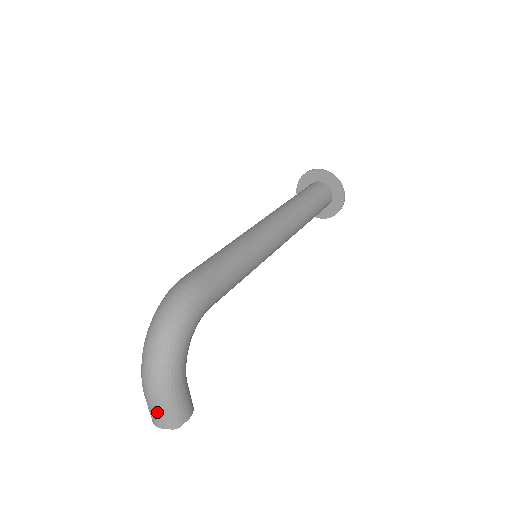
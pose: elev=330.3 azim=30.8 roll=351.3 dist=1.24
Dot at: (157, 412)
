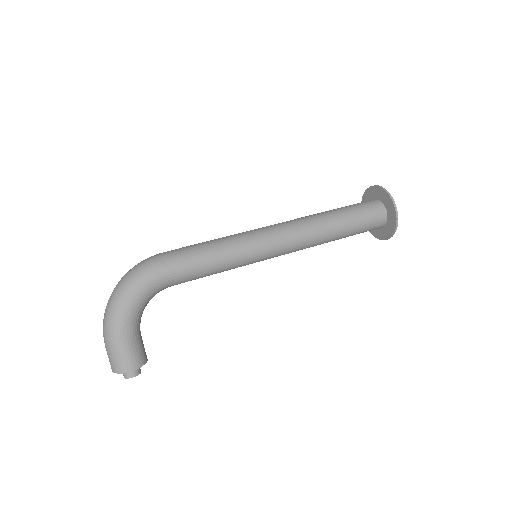
Dot at: (108, 355)
